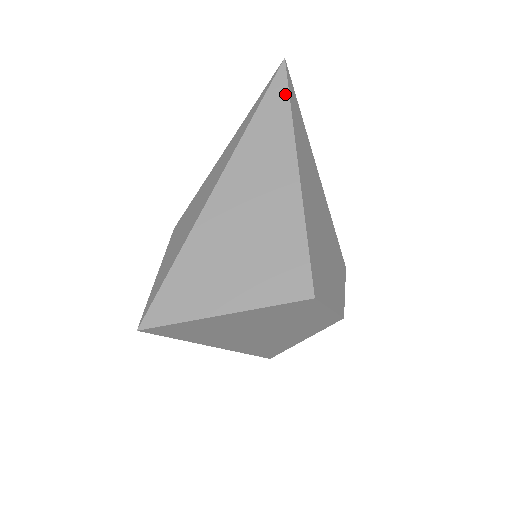
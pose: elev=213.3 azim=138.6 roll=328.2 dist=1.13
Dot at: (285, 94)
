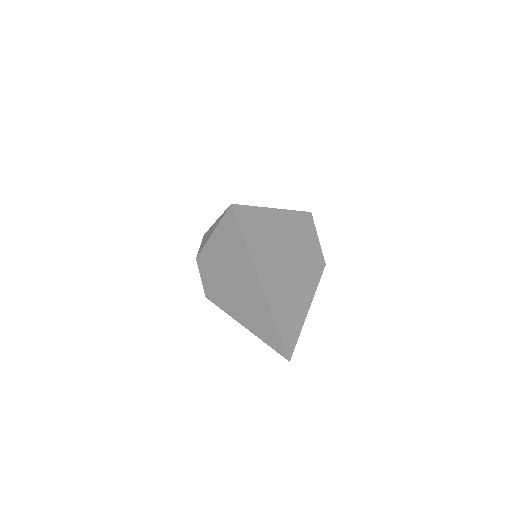
Dot at: occluded
